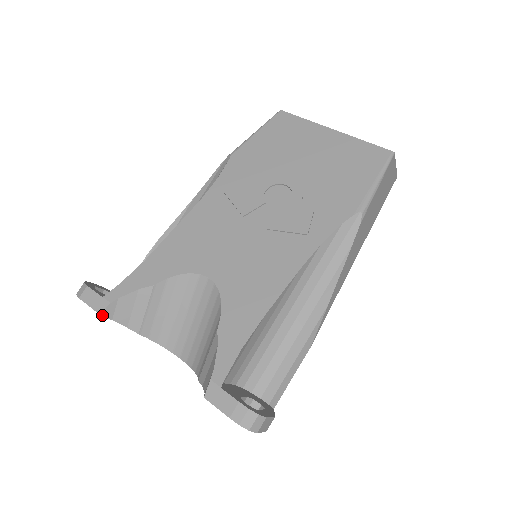
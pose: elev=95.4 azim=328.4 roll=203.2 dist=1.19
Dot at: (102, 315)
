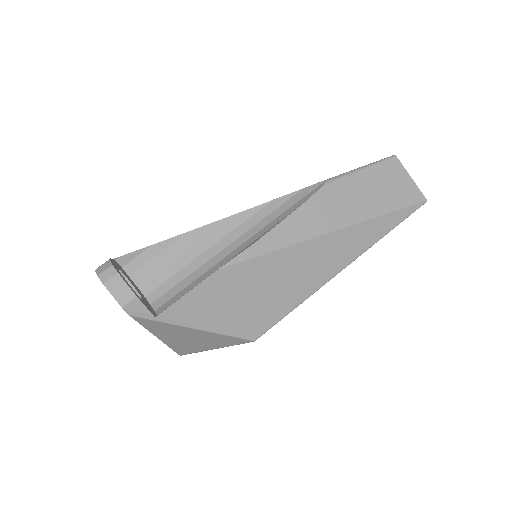
Dot at: occluded
